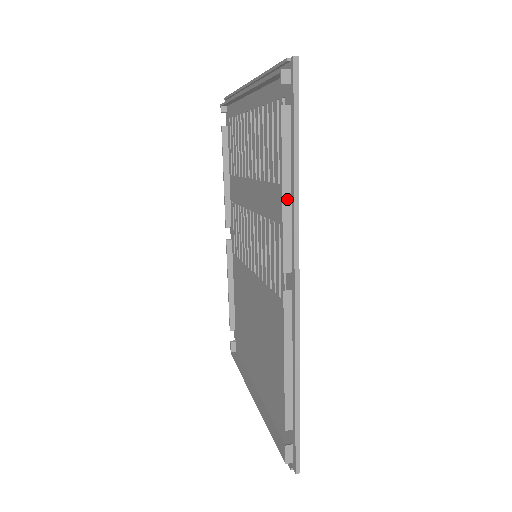
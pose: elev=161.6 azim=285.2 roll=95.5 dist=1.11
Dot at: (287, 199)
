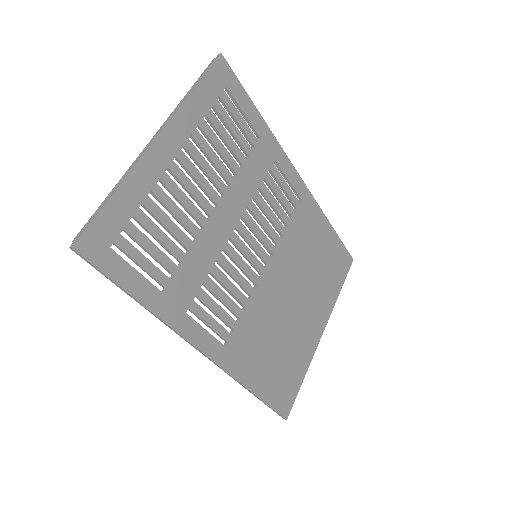
Dot at: occluded
